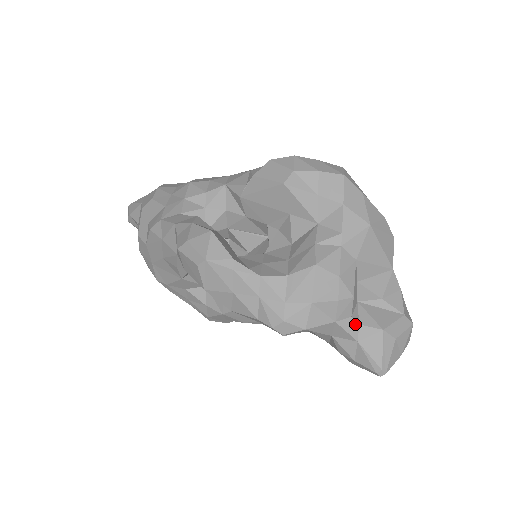
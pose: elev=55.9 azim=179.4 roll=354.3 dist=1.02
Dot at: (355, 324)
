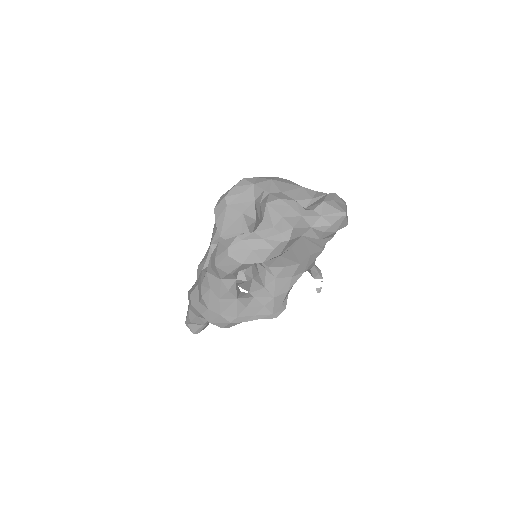
Dot at: (311, 211)
